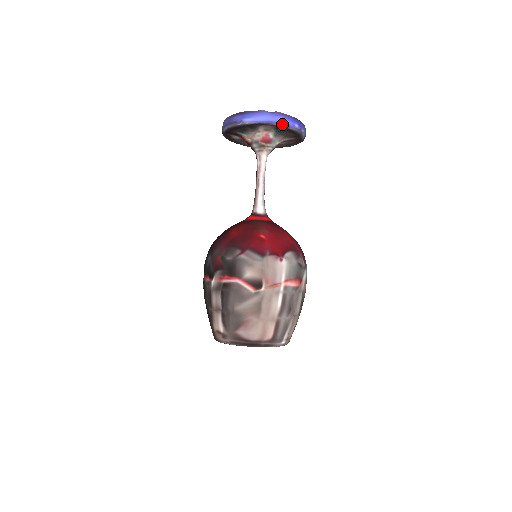
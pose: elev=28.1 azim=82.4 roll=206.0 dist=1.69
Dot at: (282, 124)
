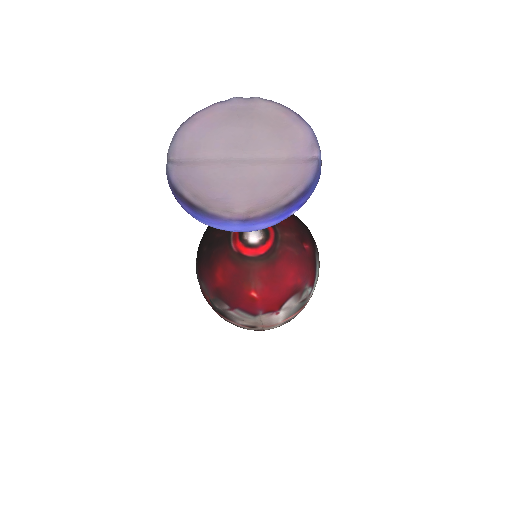
Dot at: (264, 228)
